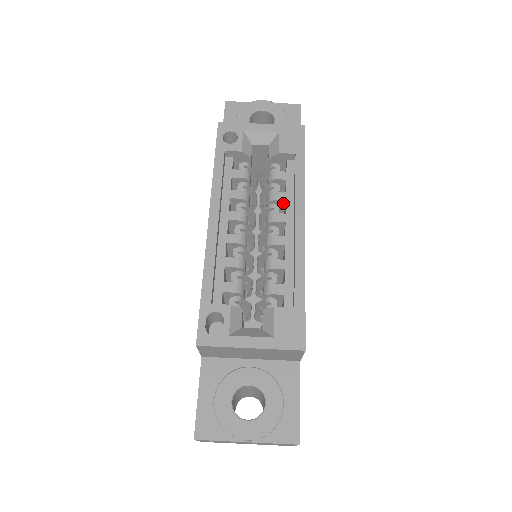
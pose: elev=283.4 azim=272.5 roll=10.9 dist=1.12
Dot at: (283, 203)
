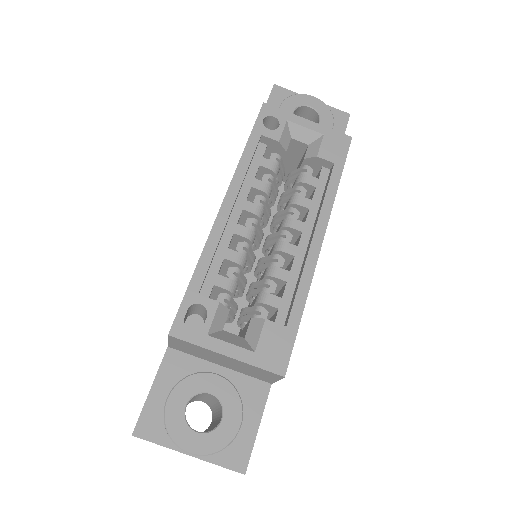
Dot at: (305, 210)
